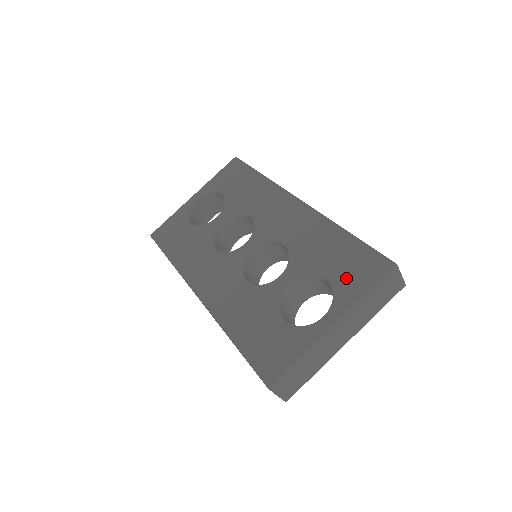
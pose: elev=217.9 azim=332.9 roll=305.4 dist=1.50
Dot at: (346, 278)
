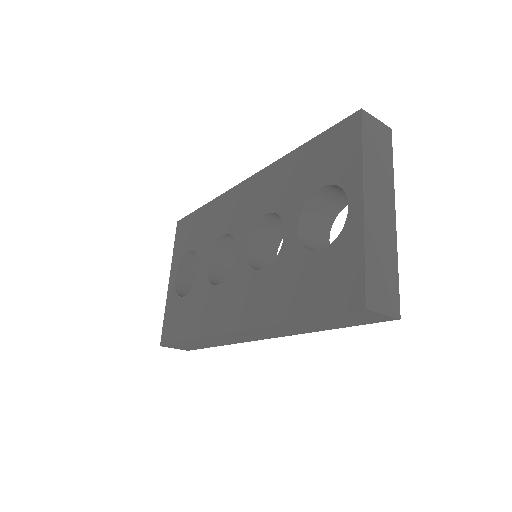
Dot at: (335, 165)
